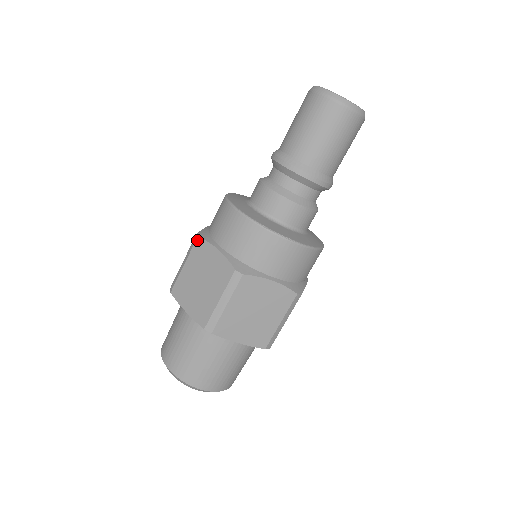
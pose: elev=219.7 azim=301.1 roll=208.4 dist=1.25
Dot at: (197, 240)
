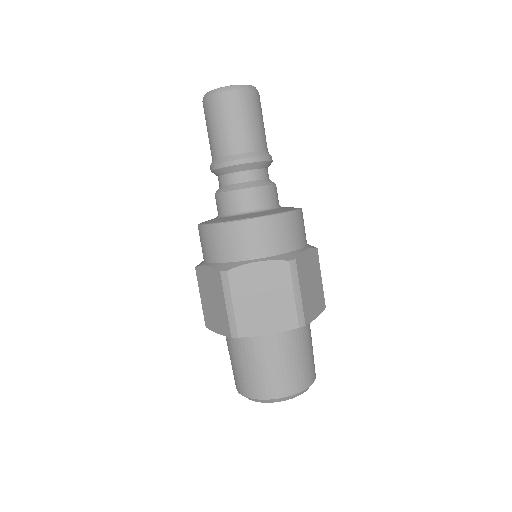
Dot at: (196, 271)
